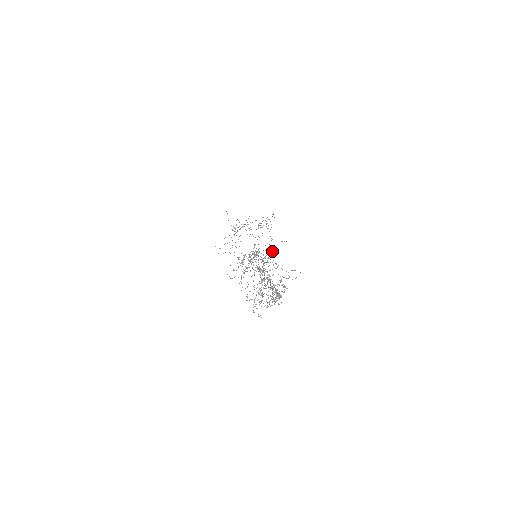
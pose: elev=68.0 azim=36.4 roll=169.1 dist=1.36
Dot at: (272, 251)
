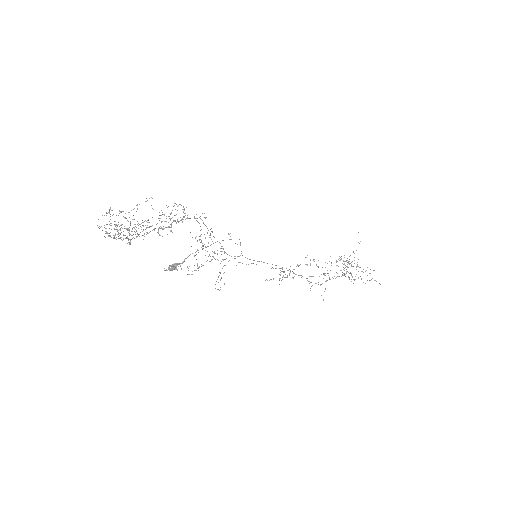
Dot at: (182, 222)
